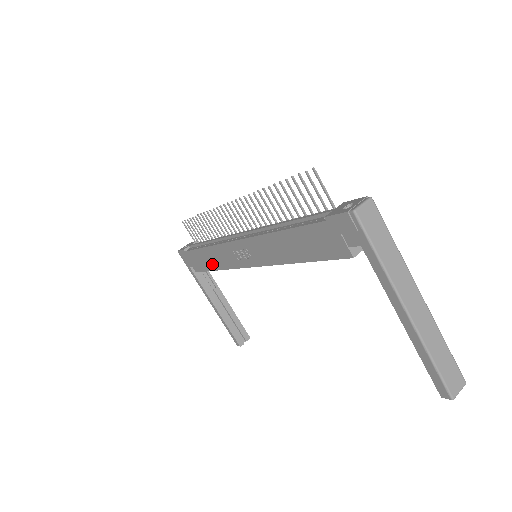
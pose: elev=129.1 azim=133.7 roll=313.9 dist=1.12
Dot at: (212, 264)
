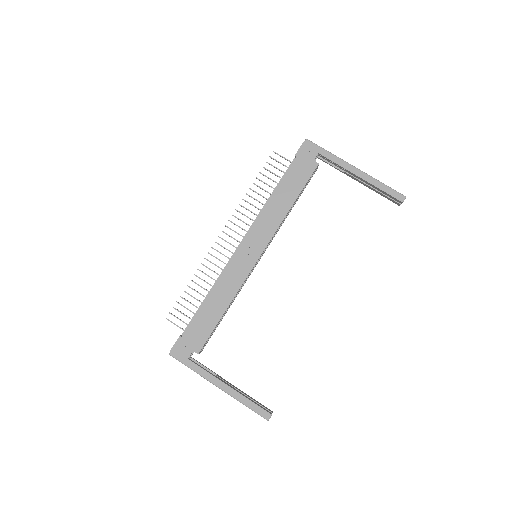
Dot at: (219, 309)
